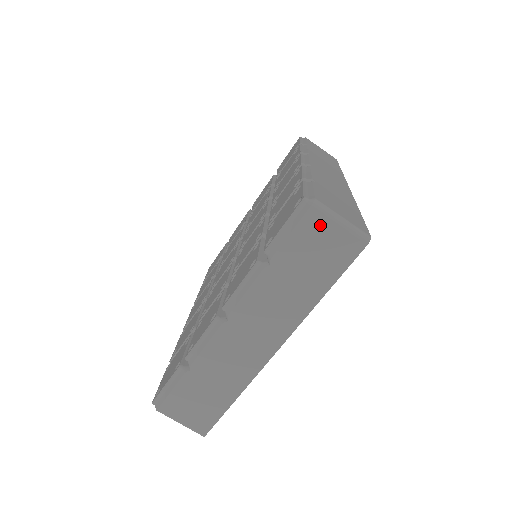
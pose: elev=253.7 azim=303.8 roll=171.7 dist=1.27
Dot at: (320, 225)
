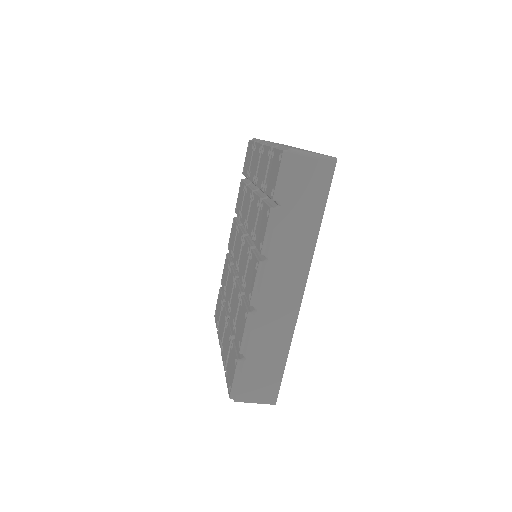
Dot at: occluded
